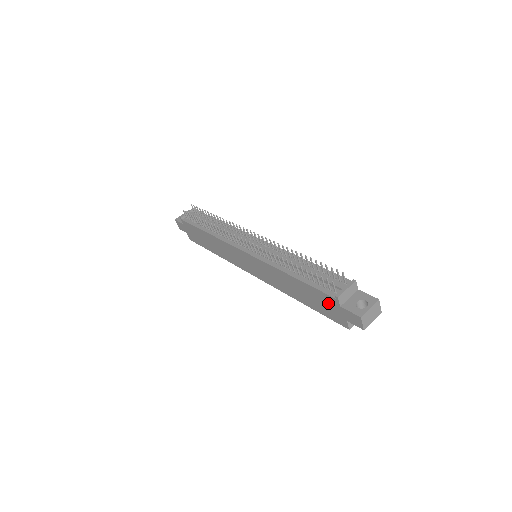
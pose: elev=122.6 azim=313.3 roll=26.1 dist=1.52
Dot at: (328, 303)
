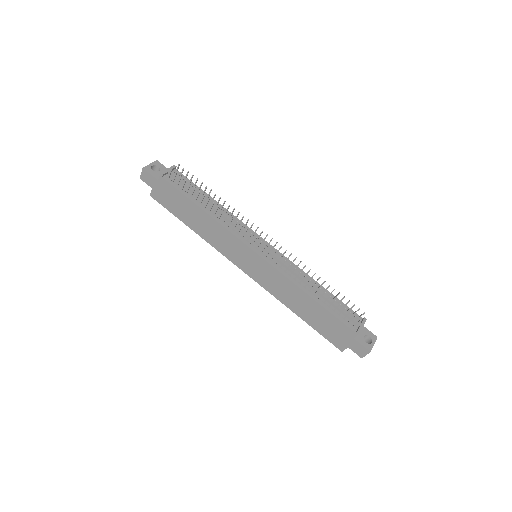
Dot at: (340, 331)
